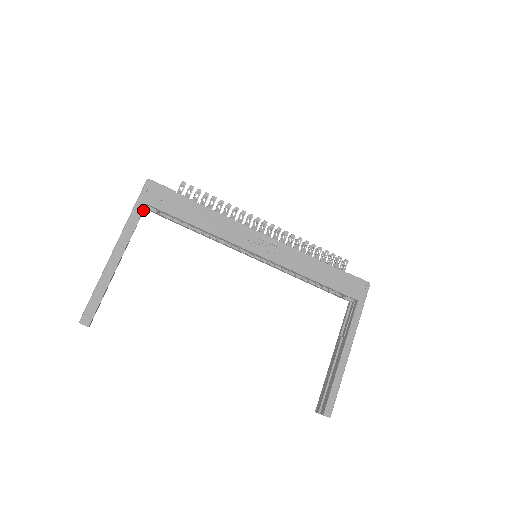
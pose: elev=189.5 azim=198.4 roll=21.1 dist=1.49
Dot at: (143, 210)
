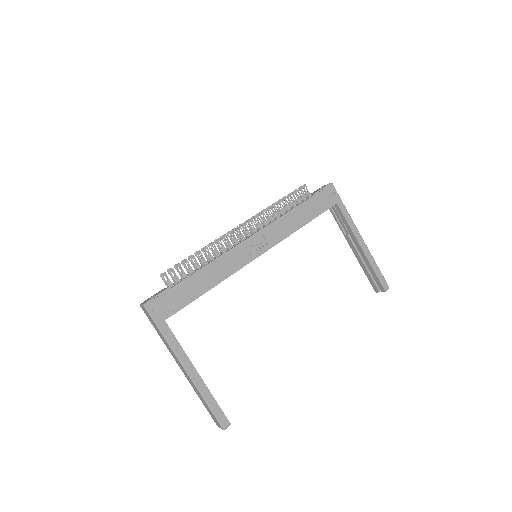
Dot at: occluded
